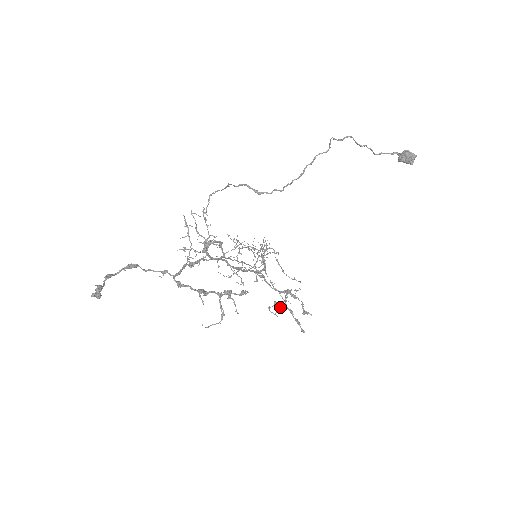
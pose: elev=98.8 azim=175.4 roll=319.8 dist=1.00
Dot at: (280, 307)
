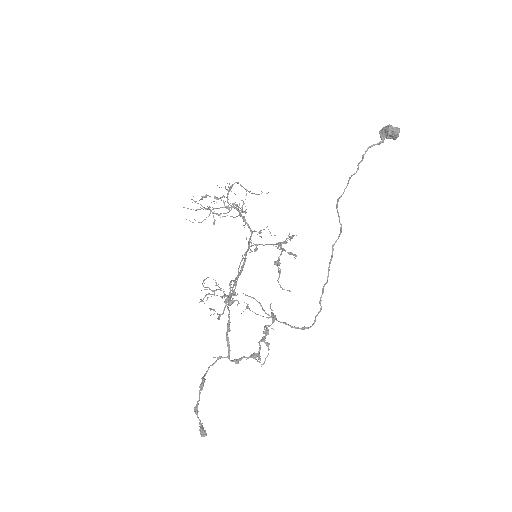
Dot at: (279, 263)
